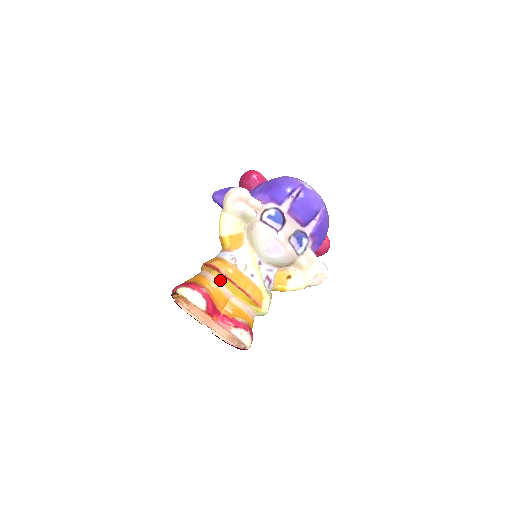
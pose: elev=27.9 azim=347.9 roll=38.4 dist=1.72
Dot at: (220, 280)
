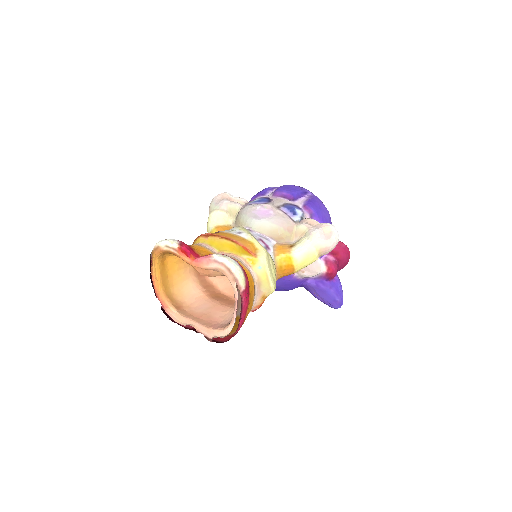
Dot at: (202, 243)
